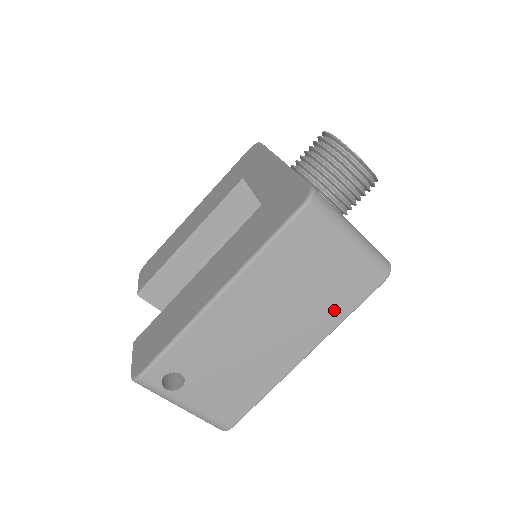
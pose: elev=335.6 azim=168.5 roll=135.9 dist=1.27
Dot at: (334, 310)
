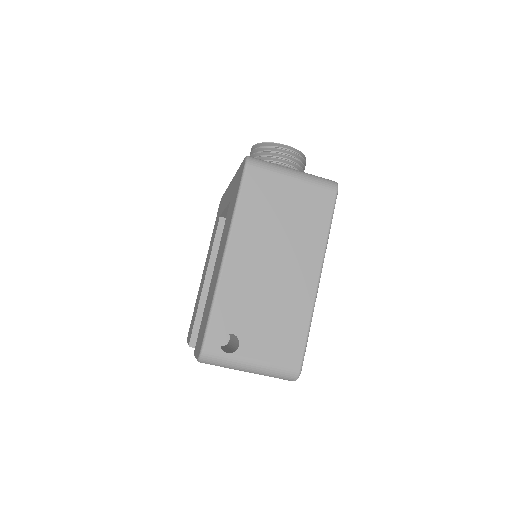
Dot at: (316, 229)
